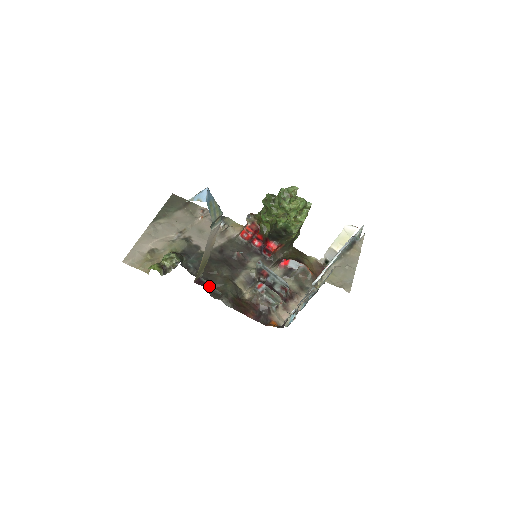
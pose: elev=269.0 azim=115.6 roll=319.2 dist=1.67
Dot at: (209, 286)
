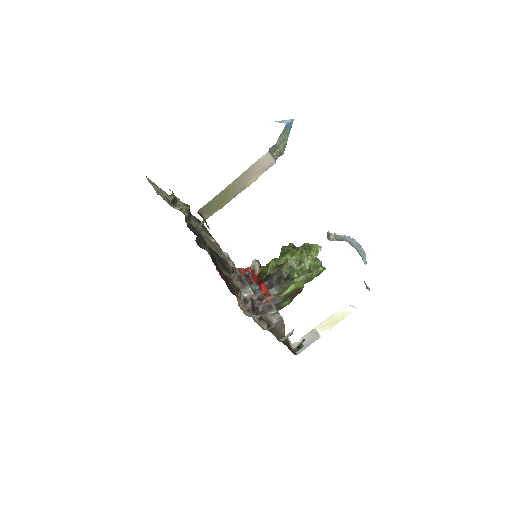
Dot at: occluded
